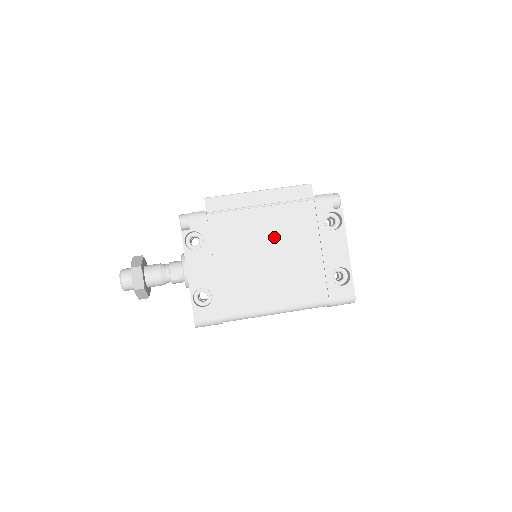
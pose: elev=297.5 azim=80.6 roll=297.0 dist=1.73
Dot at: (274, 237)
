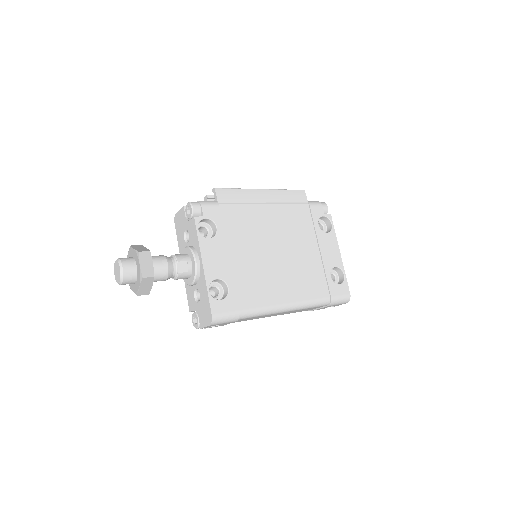
Dot at: (280, 233)
